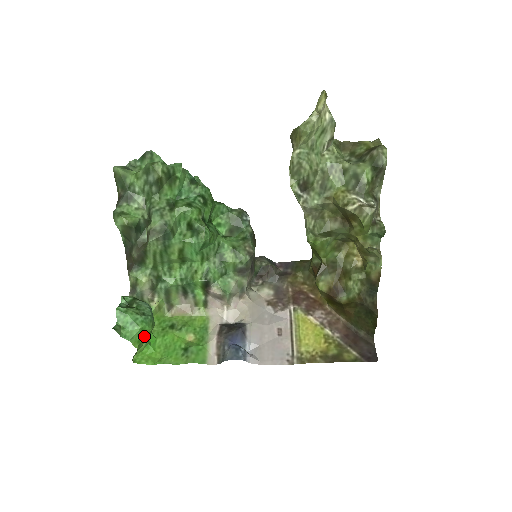
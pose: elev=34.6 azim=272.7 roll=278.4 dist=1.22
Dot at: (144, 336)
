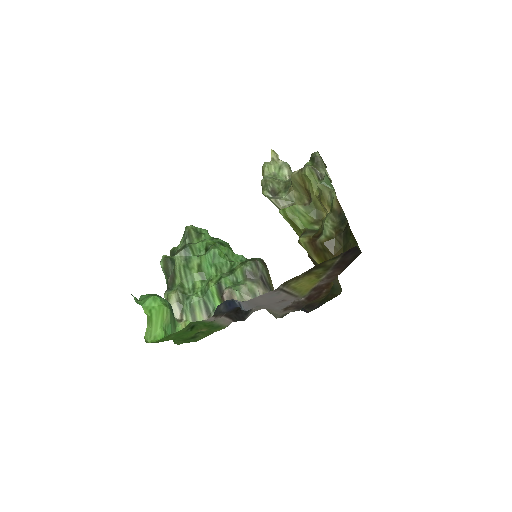
Dot at: (156, 309)
